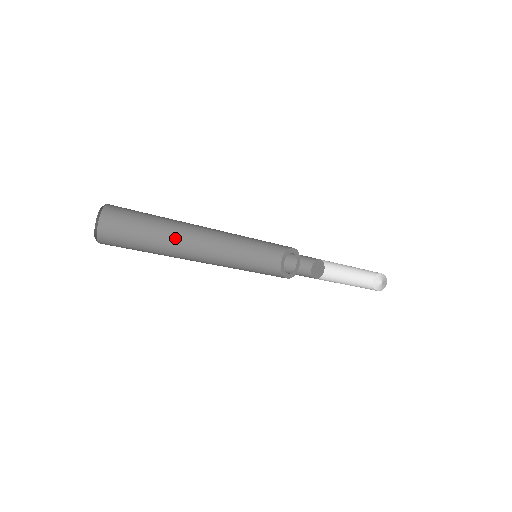
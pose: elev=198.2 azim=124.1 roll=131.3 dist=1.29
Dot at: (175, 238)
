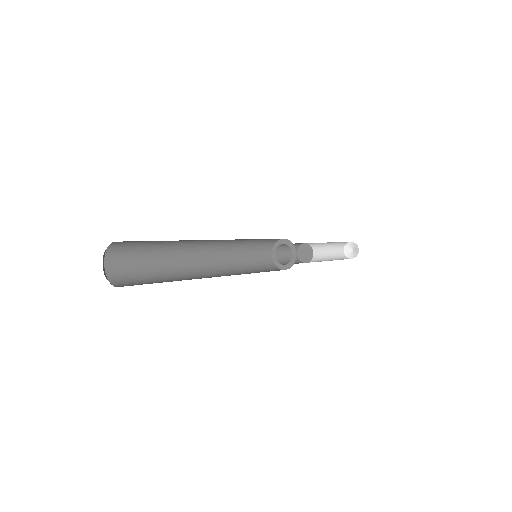
Dot at: (182, 245)
